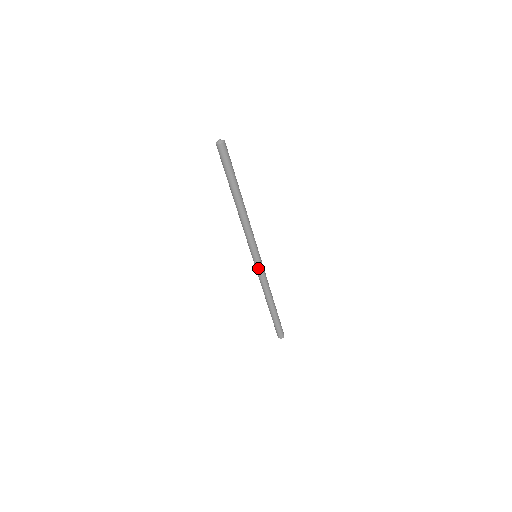
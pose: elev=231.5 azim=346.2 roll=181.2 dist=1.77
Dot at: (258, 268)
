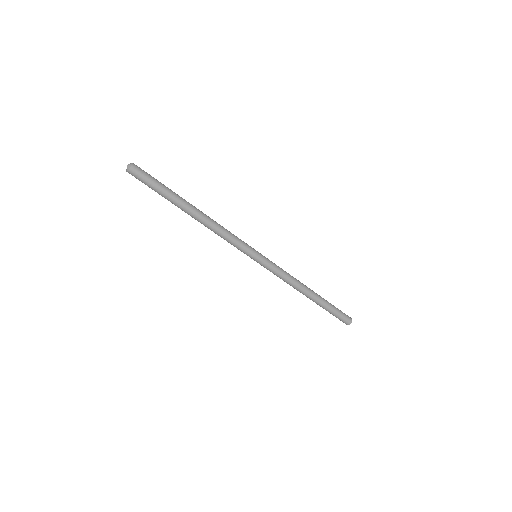
Dot at: (266, 267)
